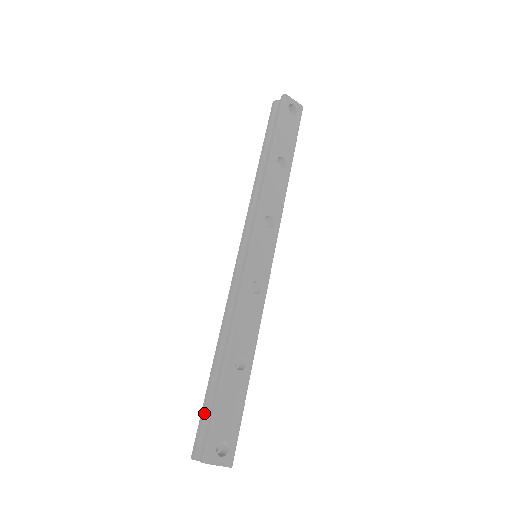
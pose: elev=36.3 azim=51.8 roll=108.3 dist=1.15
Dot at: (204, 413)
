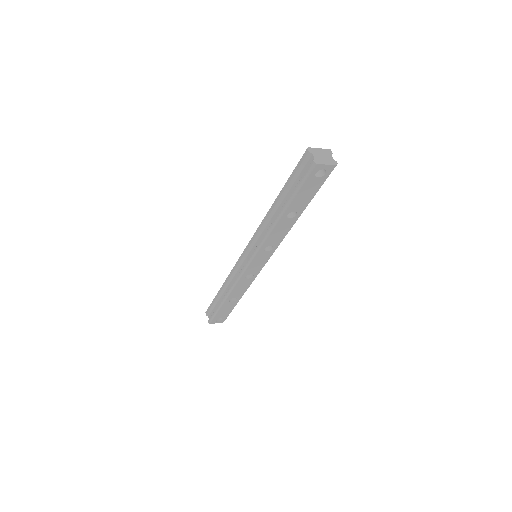
Dot at: (212, 305)
